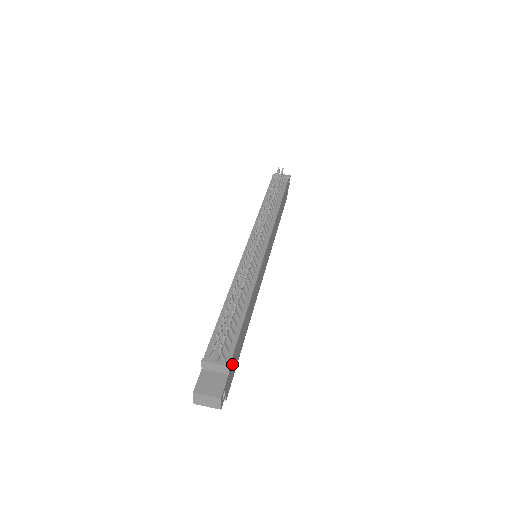
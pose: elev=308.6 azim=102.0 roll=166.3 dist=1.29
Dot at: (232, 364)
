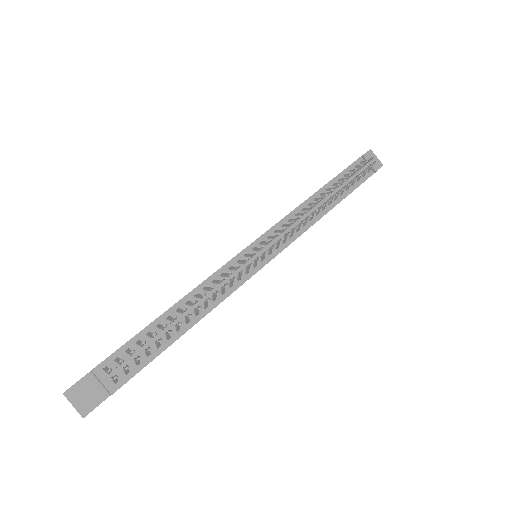
Dot at: occluded
